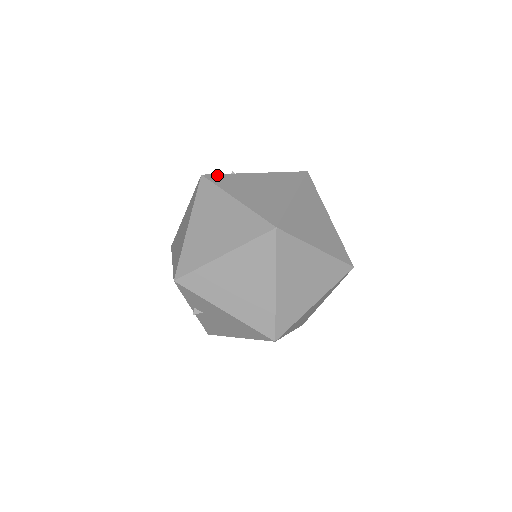
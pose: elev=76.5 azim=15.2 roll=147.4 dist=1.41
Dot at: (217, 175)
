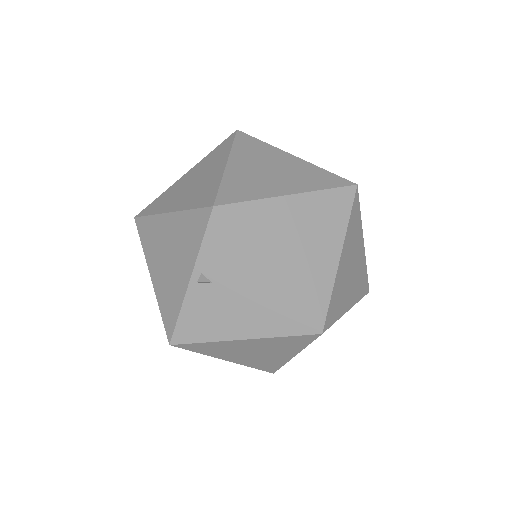
Dot at: occluded
